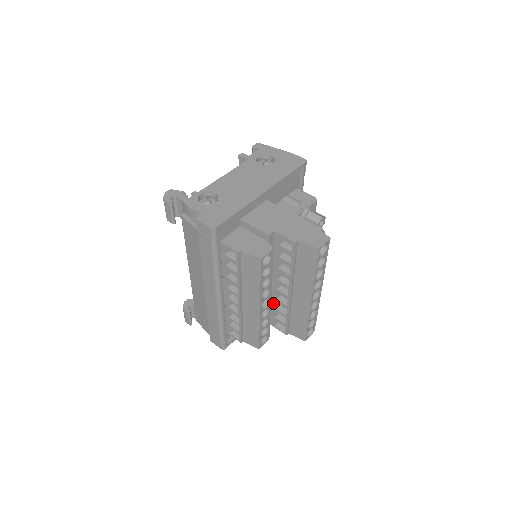
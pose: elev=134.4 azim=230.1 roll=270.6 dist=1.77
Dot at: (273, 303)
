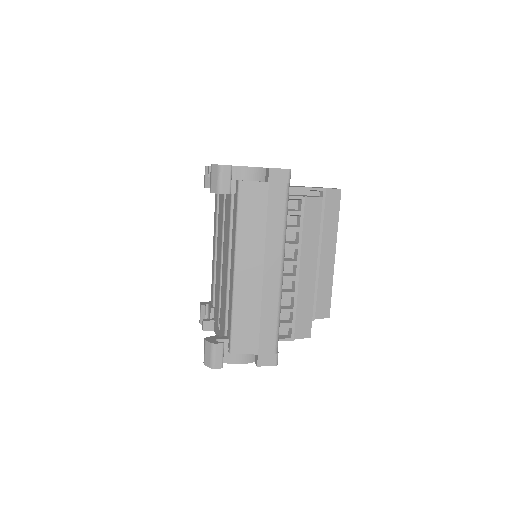
Dot at: occluded
